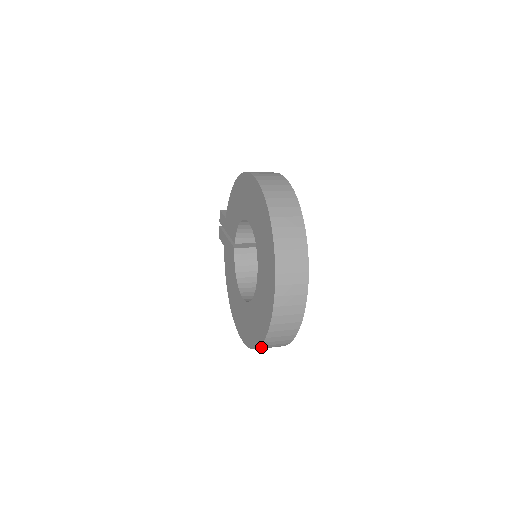
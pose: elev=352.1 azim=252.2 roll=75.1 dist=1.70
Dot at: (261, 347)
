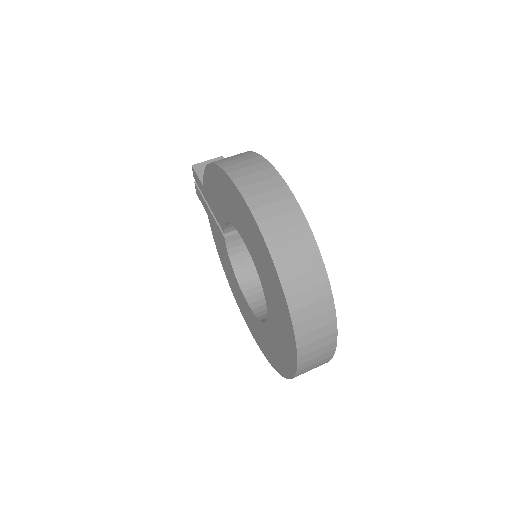
Dot at: occluded
